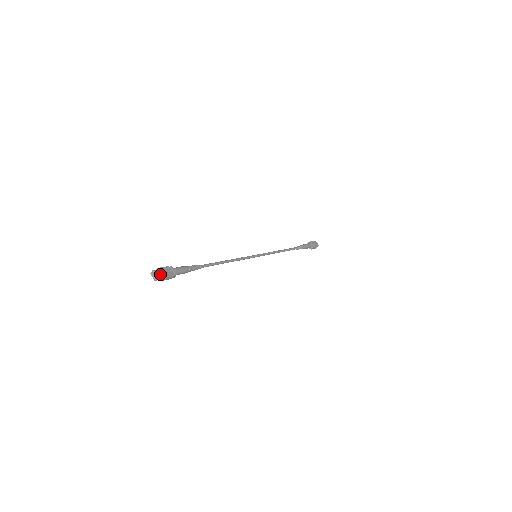
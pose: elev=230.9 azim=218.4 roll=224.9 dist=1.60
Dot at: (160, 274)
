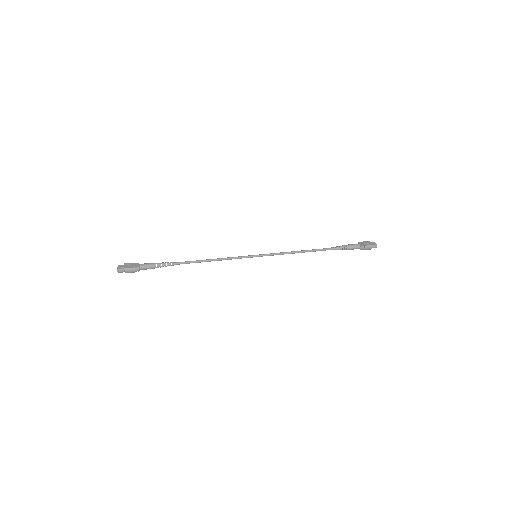
Dot at: (123, 267)
